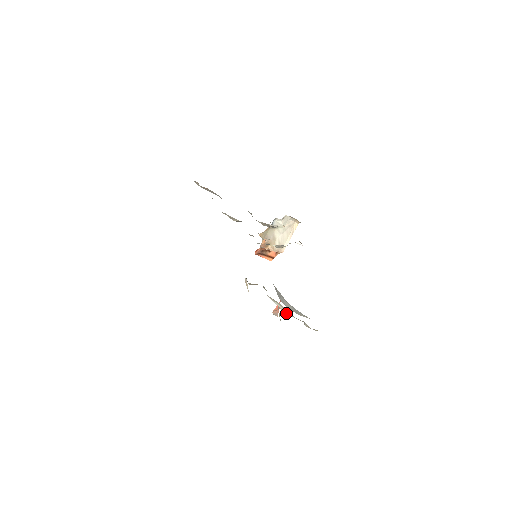
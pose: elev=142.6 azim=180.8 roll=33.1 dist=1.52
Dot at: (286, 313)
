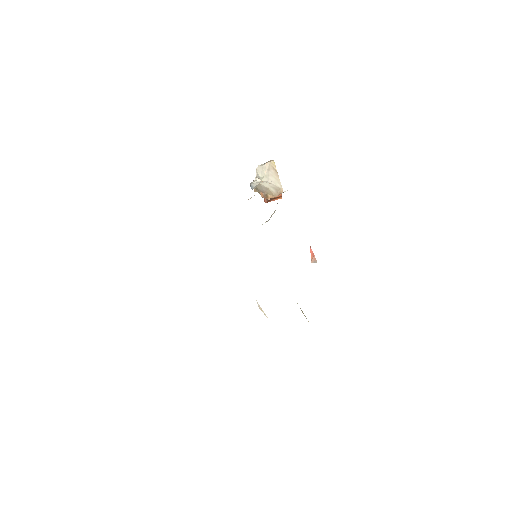
Dot at: occluded
